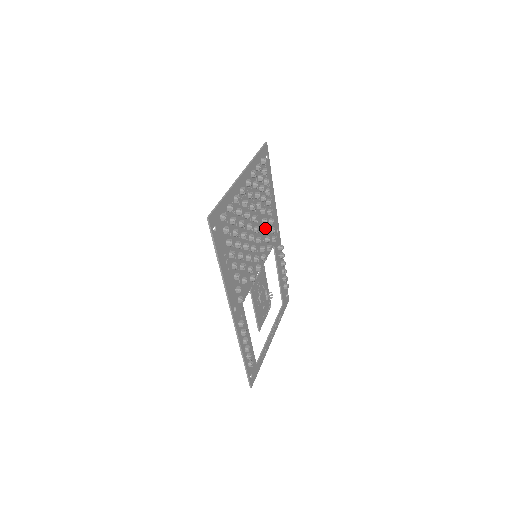
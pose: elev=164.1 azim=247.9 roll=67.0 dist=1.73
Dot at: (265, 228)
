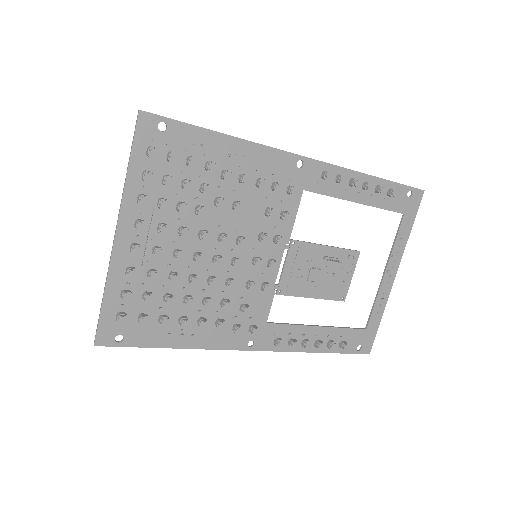
Dot at: (253, 204)
